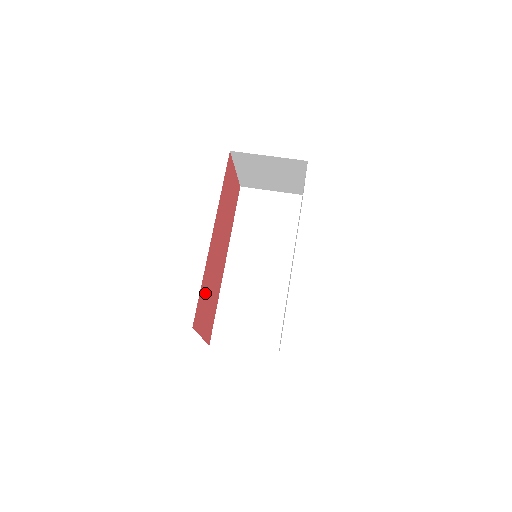
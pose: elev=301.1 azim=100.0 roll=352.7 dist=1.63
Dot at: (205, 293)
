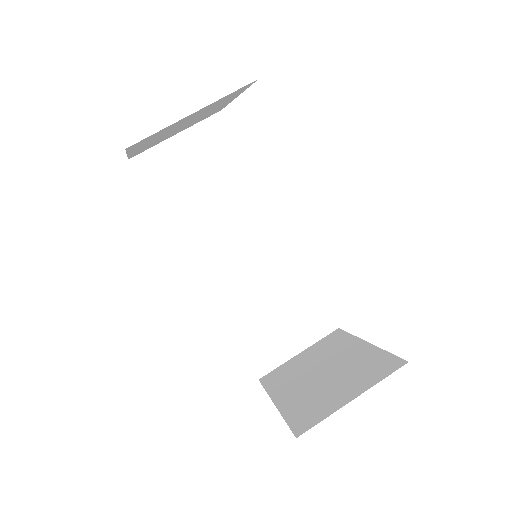
Dot at: occluded
